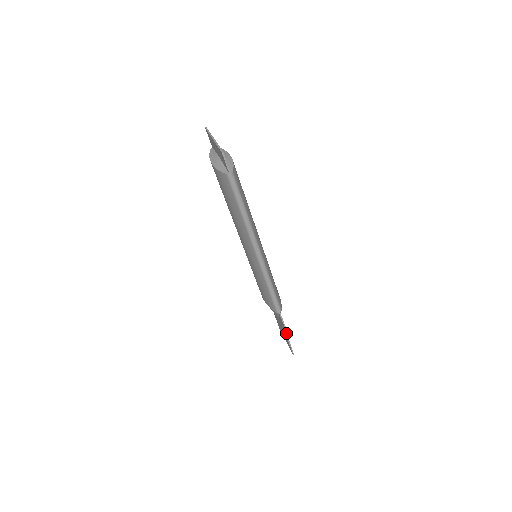
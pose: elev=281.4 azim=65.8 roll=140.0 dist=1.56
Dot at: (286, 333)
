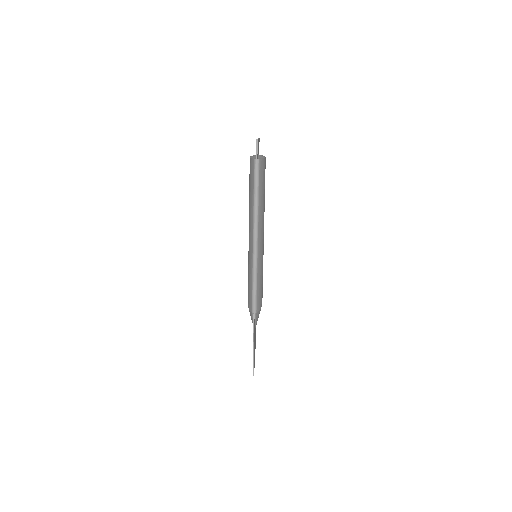
Dot at: (254, 345)
